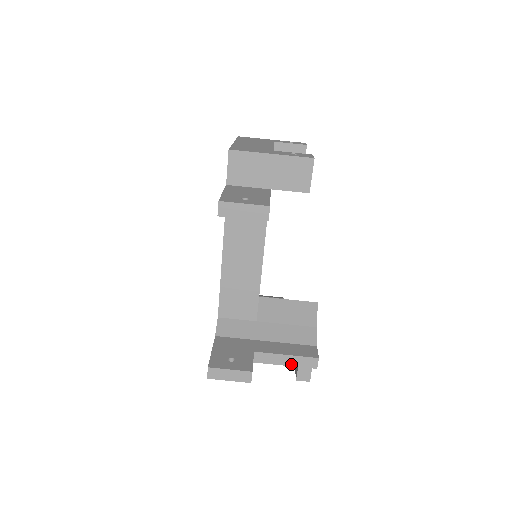
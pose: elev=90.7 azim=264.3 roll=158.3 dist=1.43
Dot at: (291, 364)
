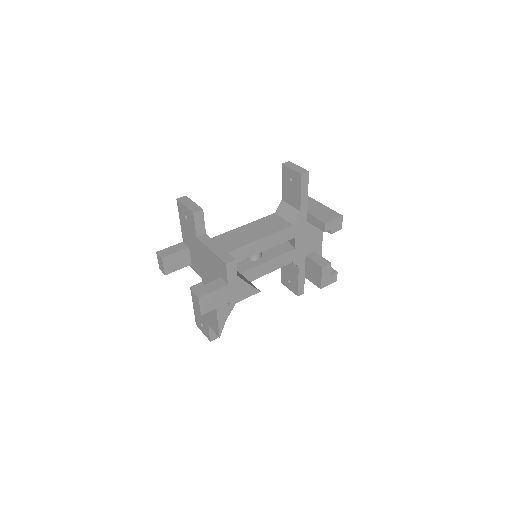
Dot at: (215, 252)
